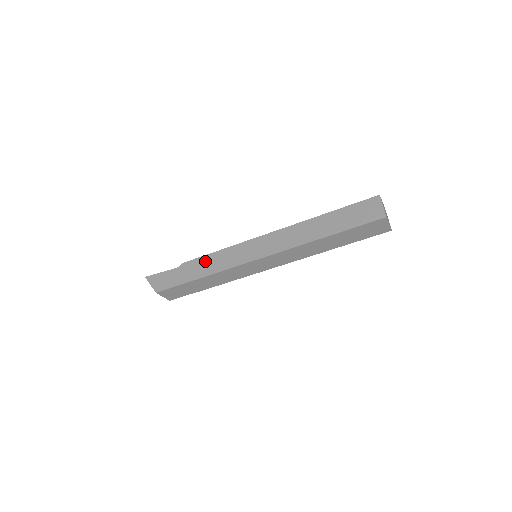
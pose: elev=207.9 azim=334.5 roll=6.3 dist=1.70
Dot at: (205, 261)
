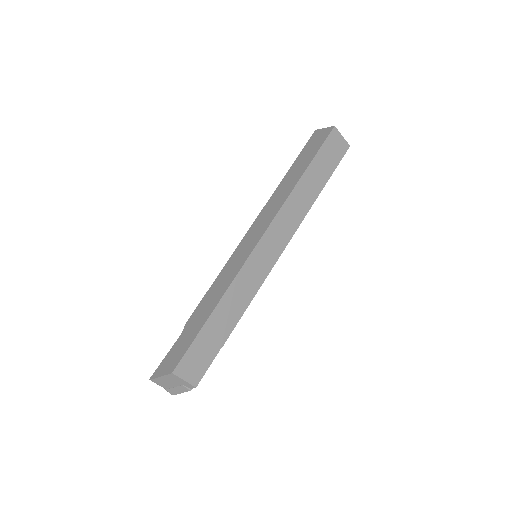
Dot at: (207, 298)
